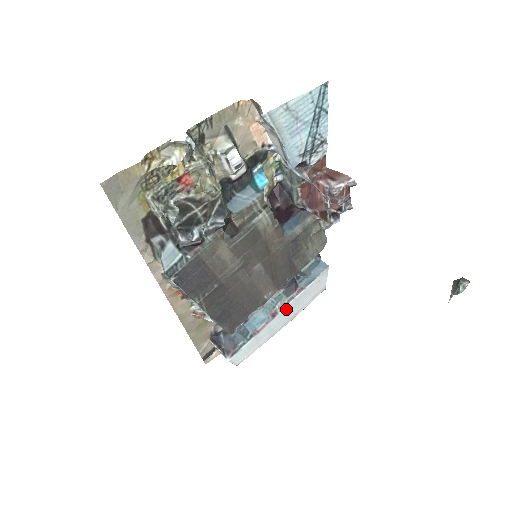
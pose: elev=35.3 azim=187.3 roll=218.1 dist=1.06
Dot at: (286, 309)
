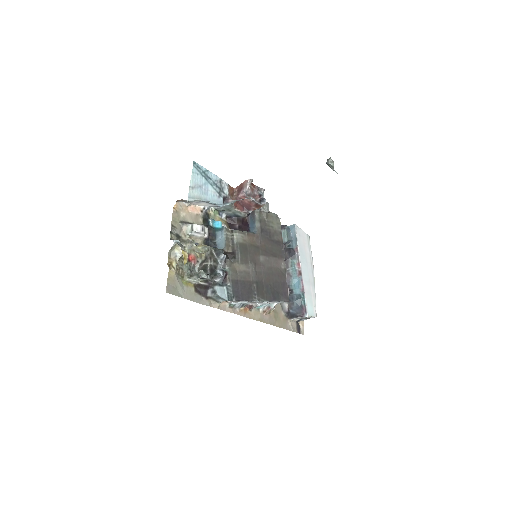
Dot at: (302, 265)
